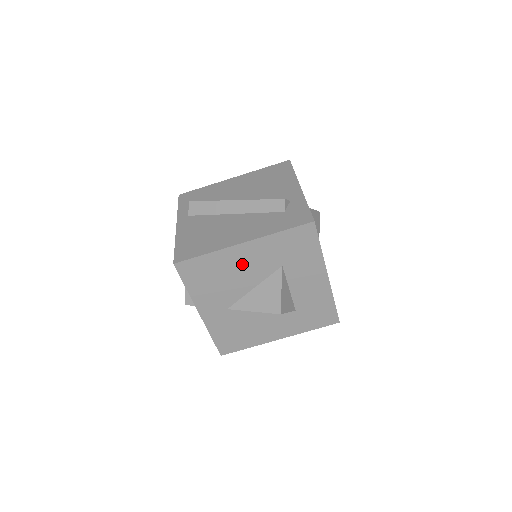
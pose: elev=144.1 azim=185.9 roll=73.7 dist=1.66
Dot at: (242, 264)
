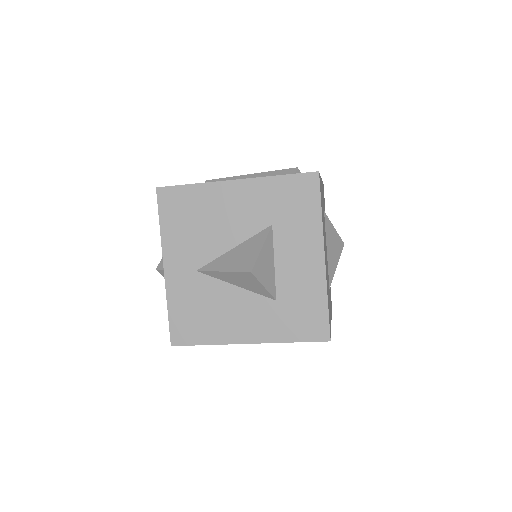
Dot at: (228, 209)
